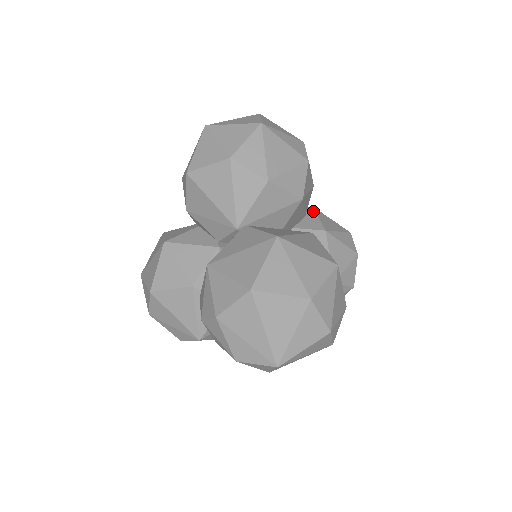
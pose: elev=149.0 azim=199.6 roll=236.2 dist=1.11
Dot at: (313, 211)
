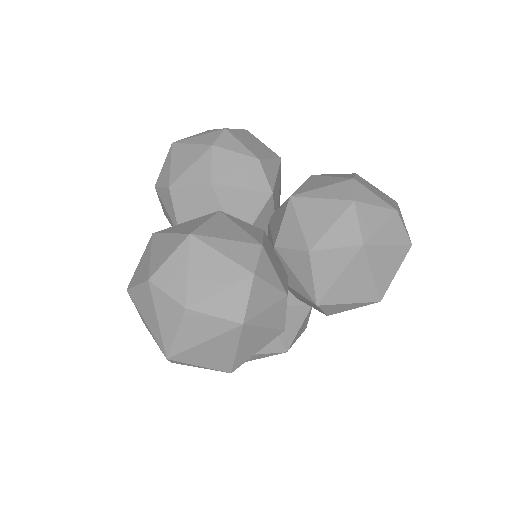
Dot at: occluded
